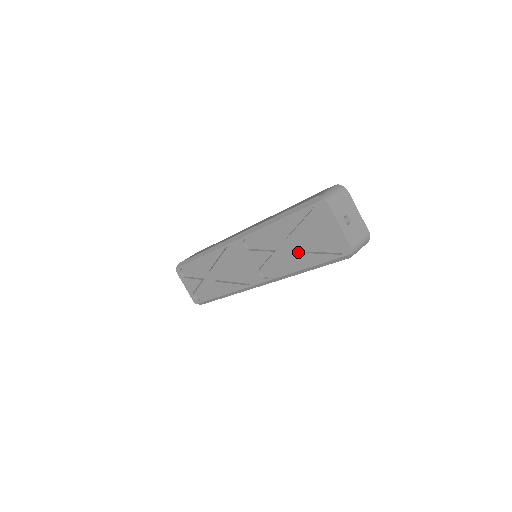
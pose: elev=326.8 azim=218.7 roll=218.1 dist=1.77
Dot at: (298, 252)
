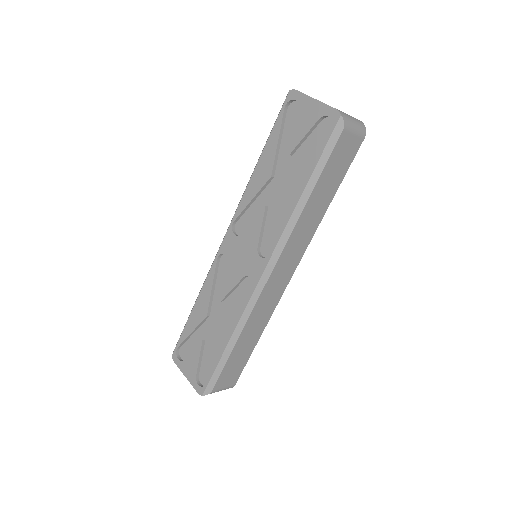
Dot at: (289, 178)
